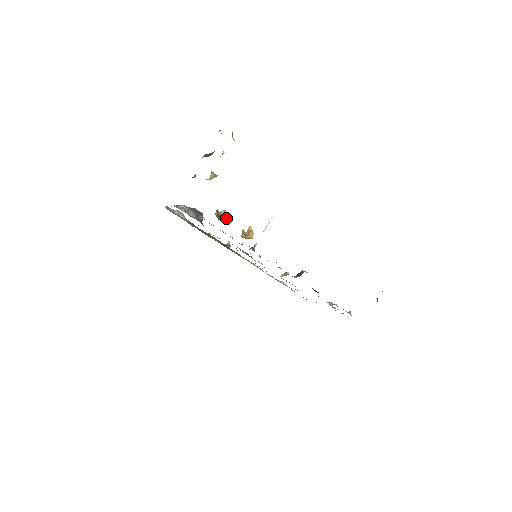
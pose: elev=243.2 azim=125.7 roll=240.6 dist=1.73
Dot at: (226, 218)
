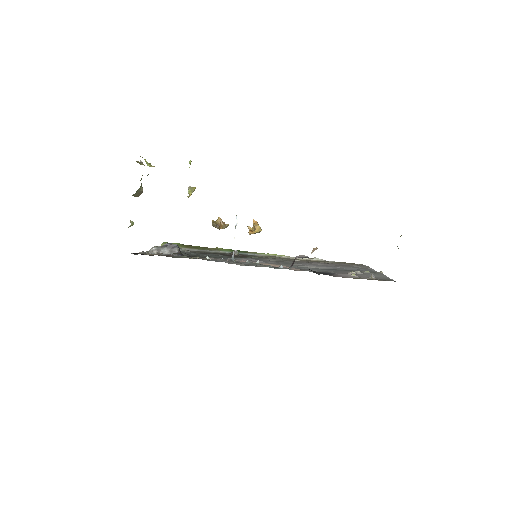
Dot at: (223, 225)
